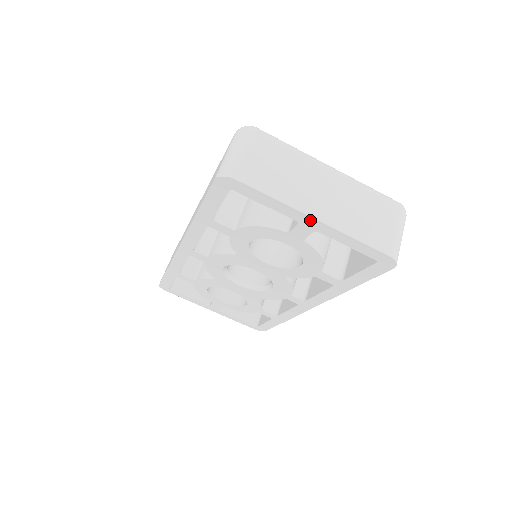
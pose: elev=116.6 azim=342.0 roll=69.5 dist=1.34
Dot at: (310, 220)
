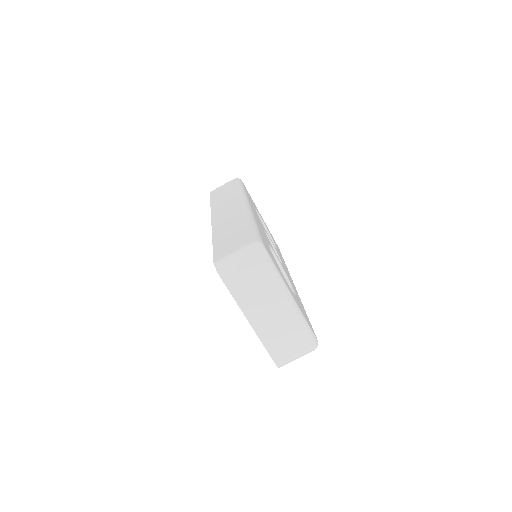
Dot at: (248, 319)
